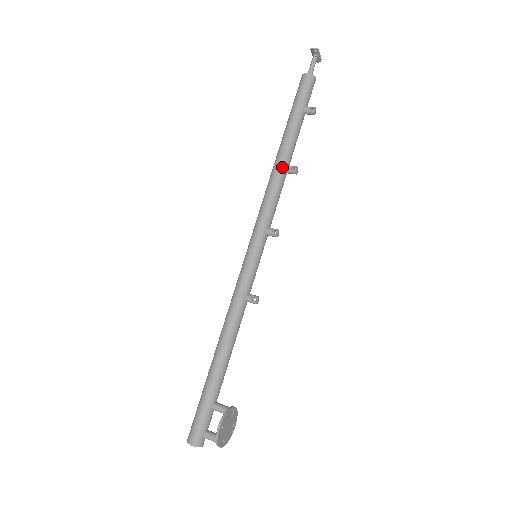
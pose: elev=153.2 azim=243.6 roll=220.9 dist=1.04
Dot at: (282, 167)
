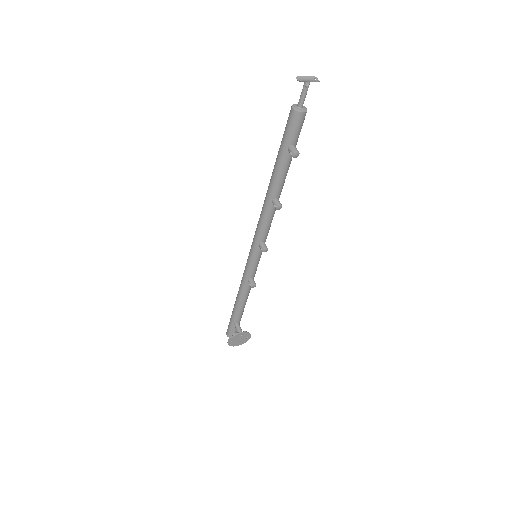
Dot at: (269, 200)
